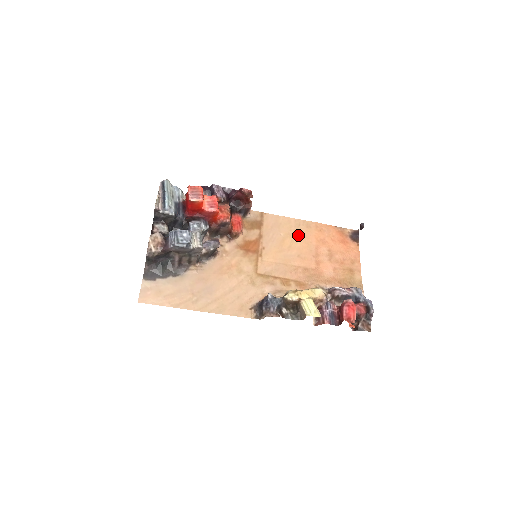
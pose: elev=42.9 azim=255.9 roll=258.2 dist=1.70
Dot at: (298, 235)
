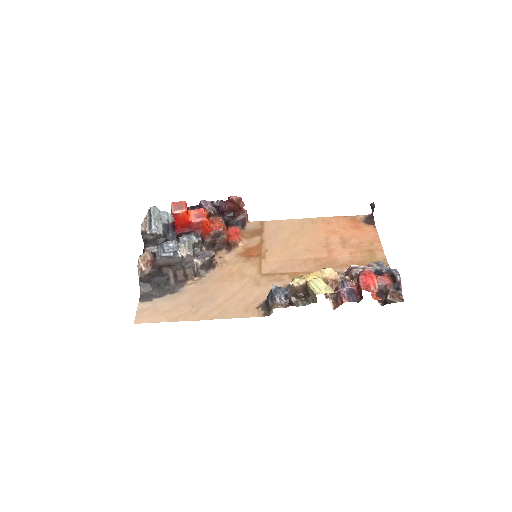
Dot at: (304, 232)
